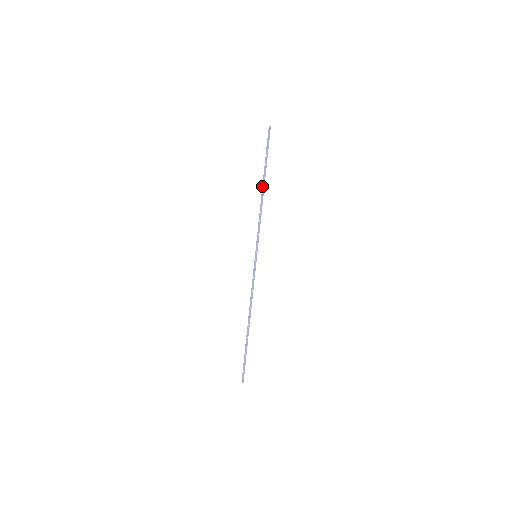
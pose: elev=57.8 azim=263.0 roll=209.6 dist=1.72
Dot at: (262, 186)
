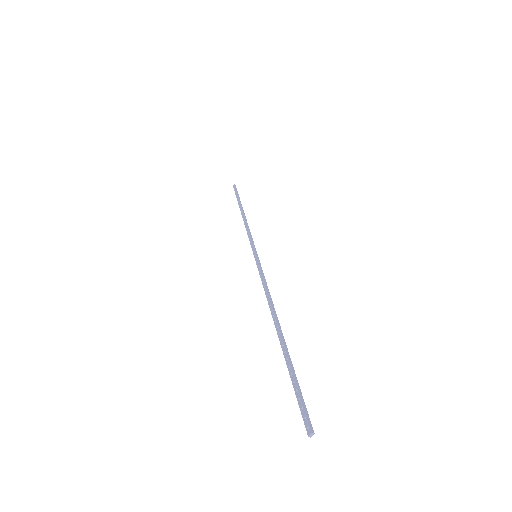
Dot at: occluded
